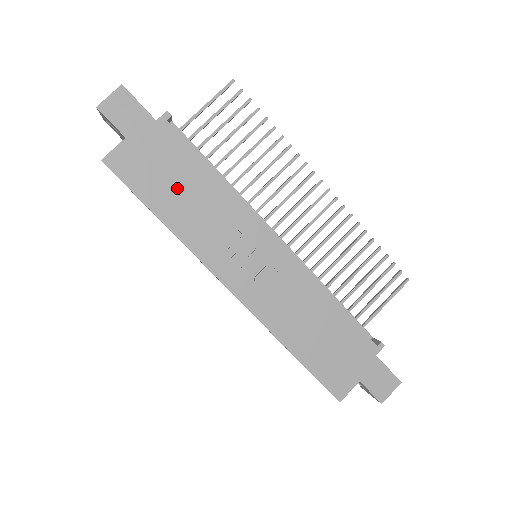
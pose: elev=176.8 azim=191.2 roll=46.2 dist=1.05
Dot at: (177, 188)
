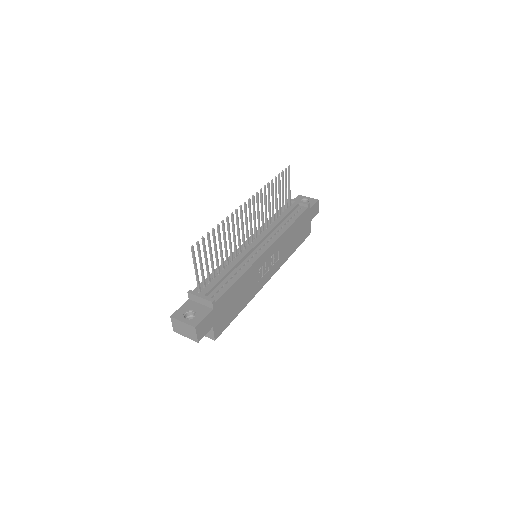
Dot at: (236, 301)
